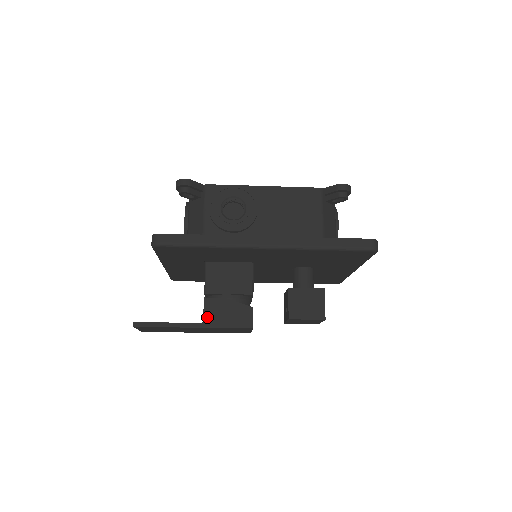
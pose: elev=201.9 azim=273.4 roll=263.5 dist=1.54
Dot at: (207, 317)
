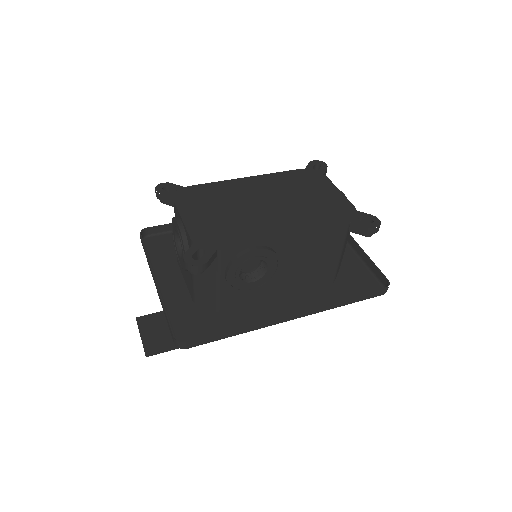
Dot at: occluded
